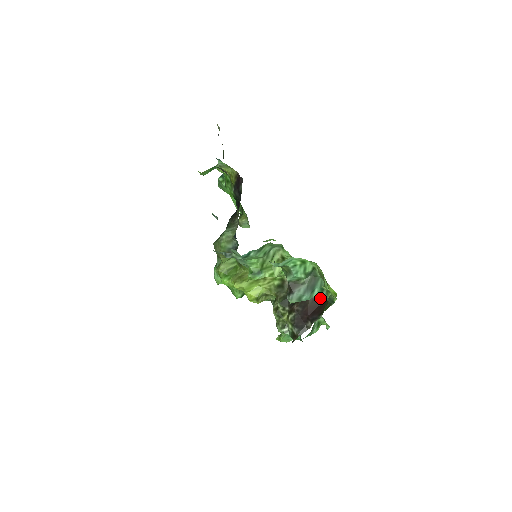
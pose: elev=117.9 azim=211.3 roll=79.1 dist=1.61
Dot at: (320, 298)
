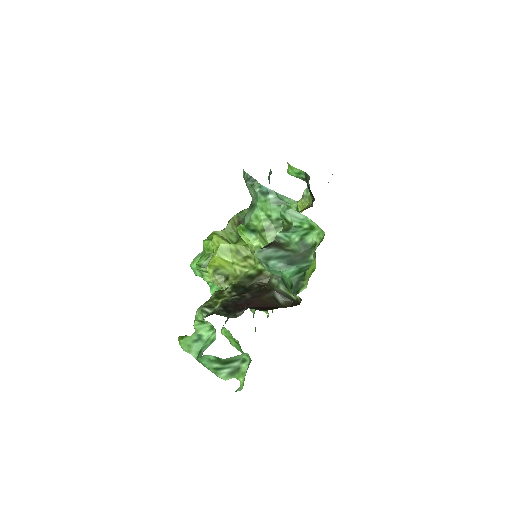
Dot at: (281, 304)
